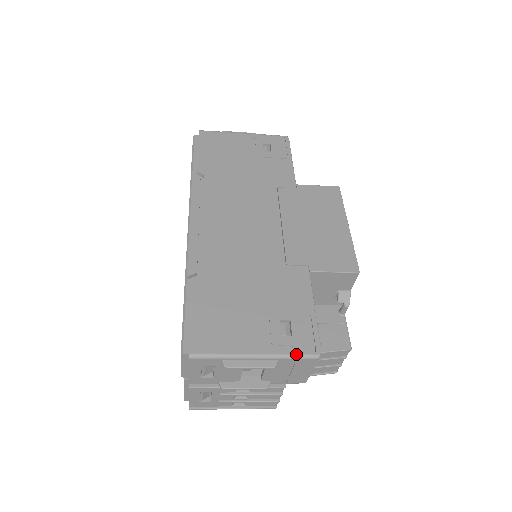
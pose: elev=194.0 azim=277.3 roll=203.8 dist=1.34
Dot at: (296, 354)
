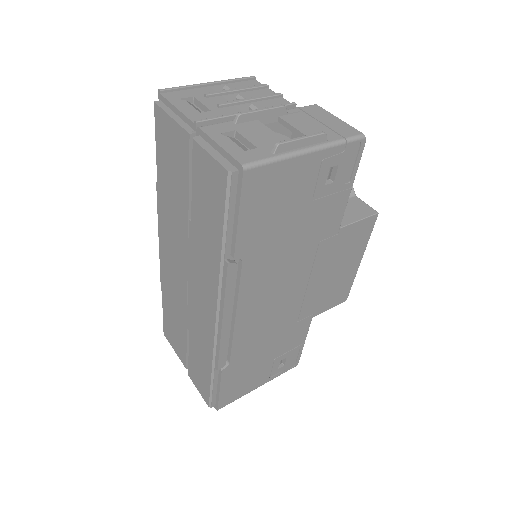
Dot at: occluded
